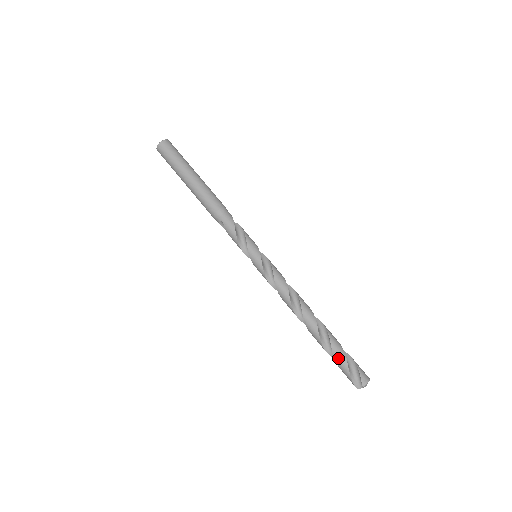
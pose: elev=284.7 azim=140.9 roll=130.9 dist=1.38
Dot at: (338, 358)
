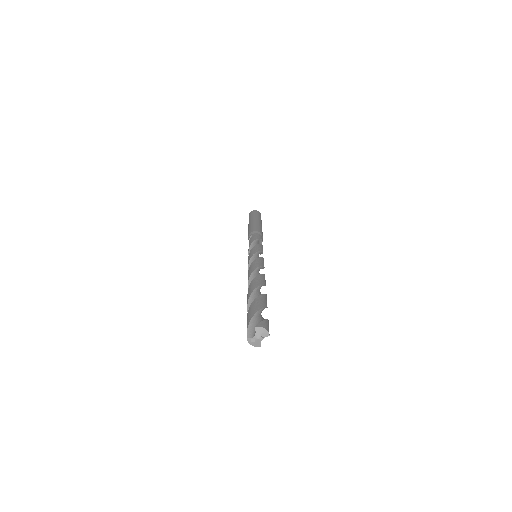
Dot at: (254, 304)
